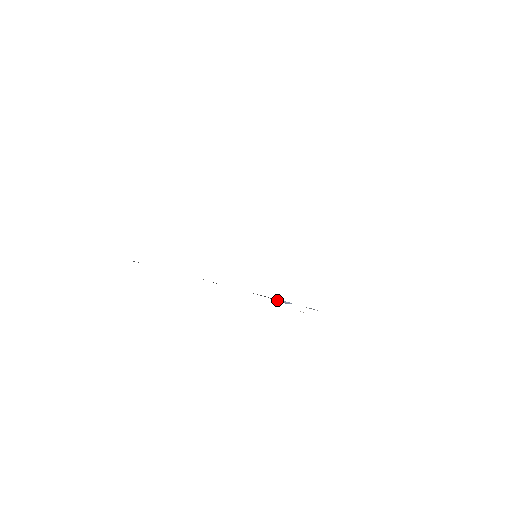
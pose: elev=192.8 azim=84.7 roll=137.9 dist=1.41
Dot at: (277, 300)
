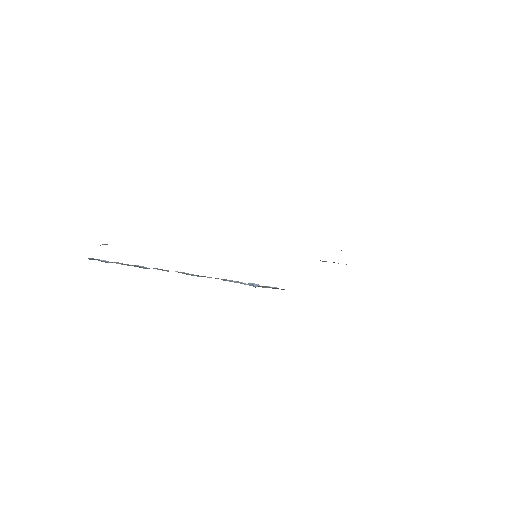
Dot at: (248, 284)
